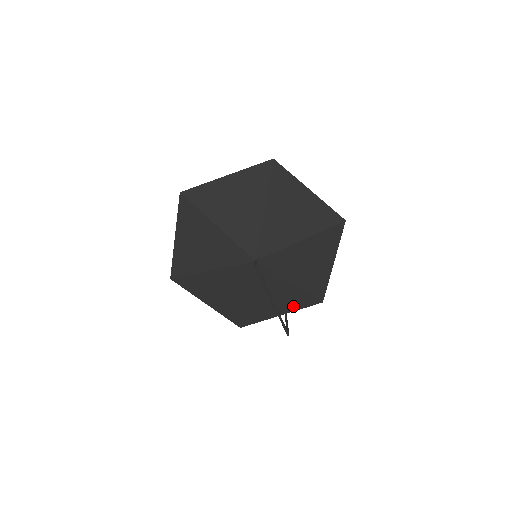
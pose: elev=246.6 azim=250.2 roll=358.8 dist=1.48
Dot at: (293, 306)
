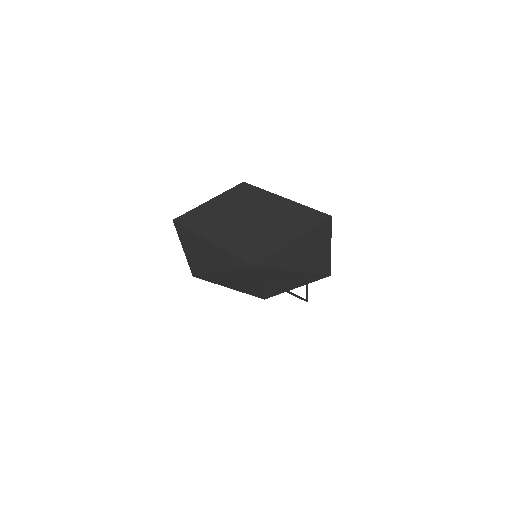
Dot at: (304, 282)
